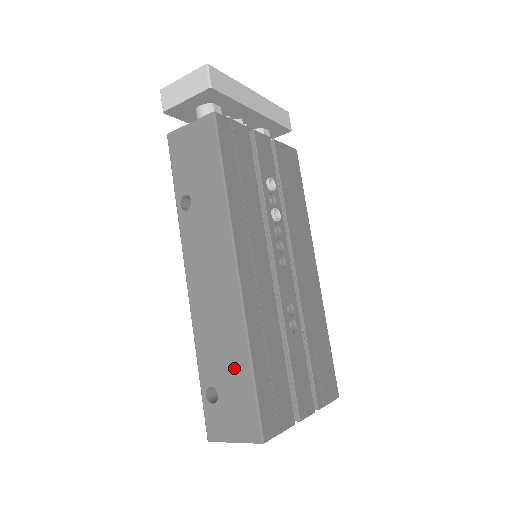
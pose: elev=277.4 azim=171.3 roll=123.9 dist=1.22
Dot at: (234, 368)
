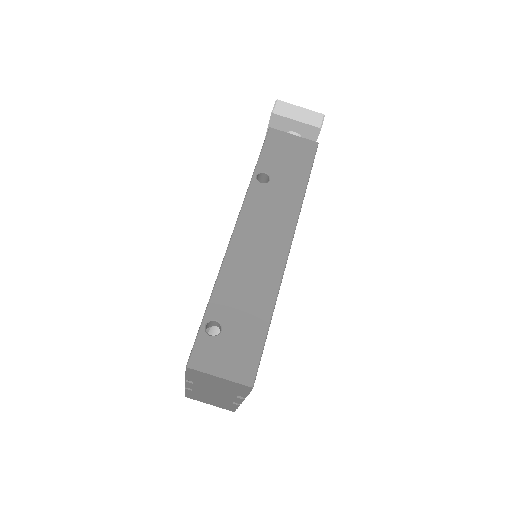
Dot at: (252, 315)
